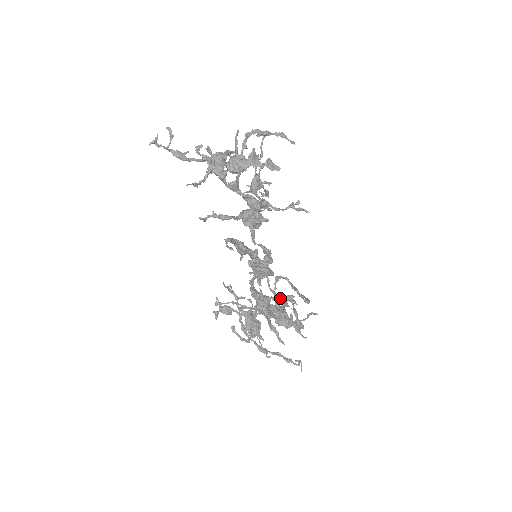
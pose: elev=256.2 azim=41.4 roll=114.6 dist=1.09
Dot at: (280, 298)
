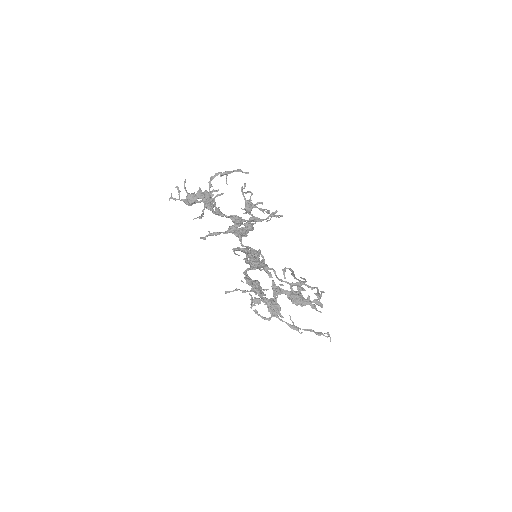
Dot at: occluded
